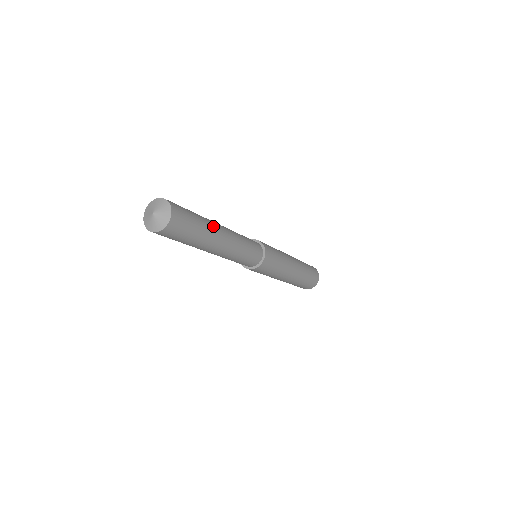
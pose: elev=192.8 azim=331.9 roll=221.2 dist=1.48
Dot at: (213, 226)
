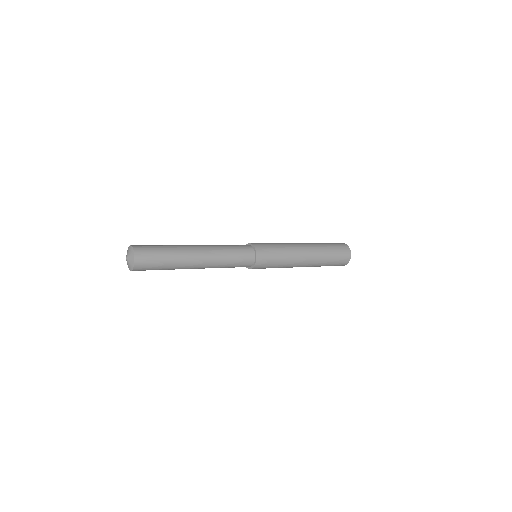
Dot at: (182, 247)
